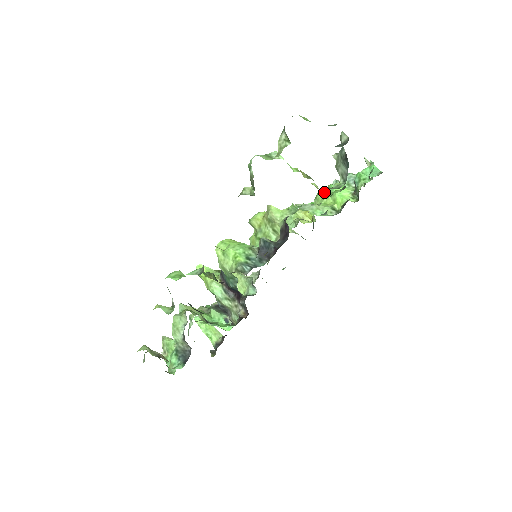
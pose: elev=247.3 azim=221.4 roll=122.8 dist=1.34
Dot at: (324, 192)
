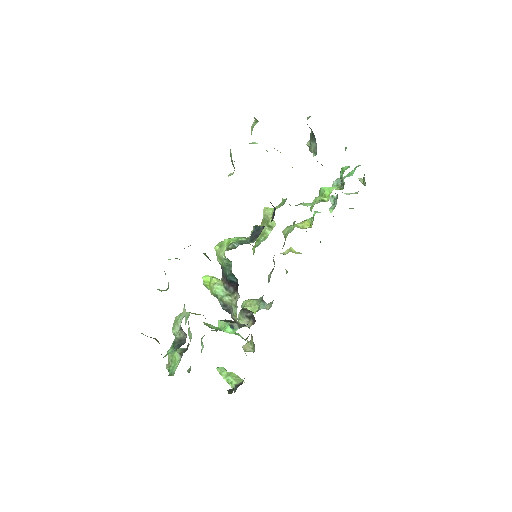
Dot at: (317, 197)
